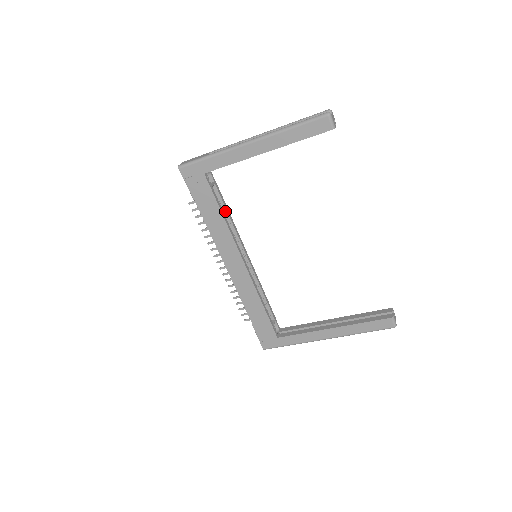
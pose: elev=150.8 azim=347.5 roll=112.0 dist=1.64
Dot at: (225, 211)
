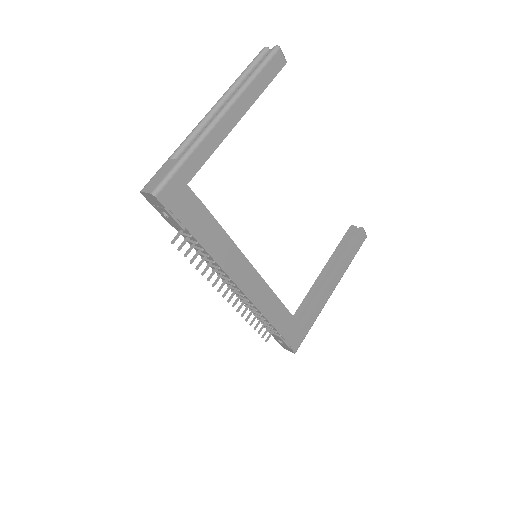
Dot at: occluded
